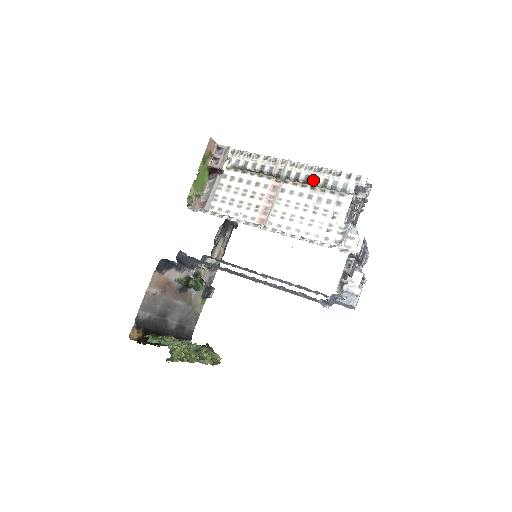
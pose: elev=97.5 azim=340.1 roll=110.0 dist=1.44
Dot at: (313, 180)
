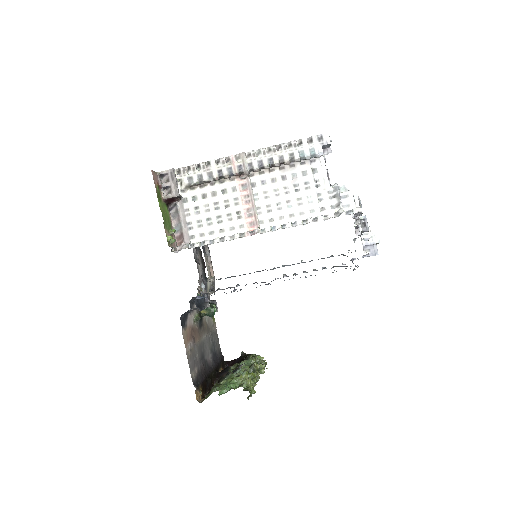
Dot at: (279, 161)
